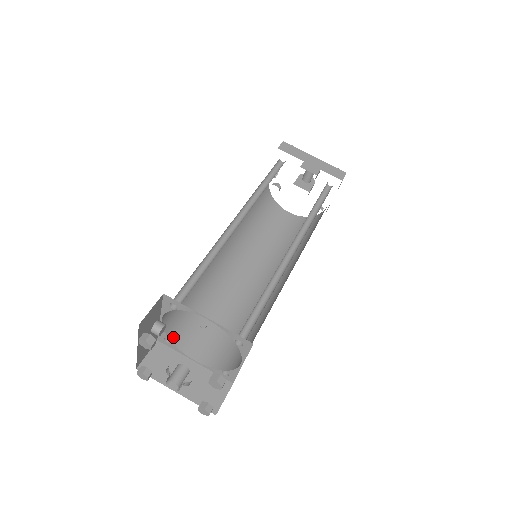
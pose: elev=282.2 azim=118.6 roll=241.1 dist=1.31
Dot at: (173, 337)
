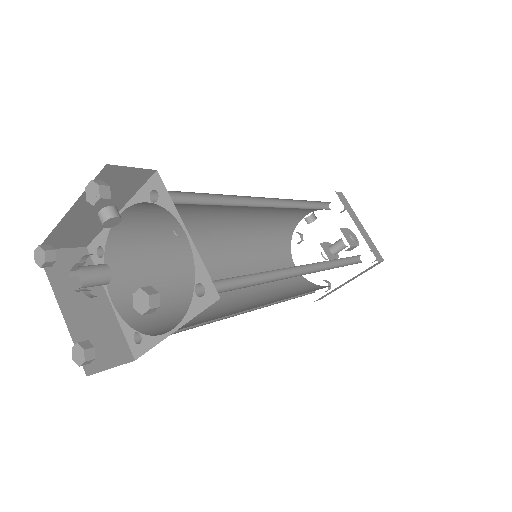
Dot at: (110, 253)
